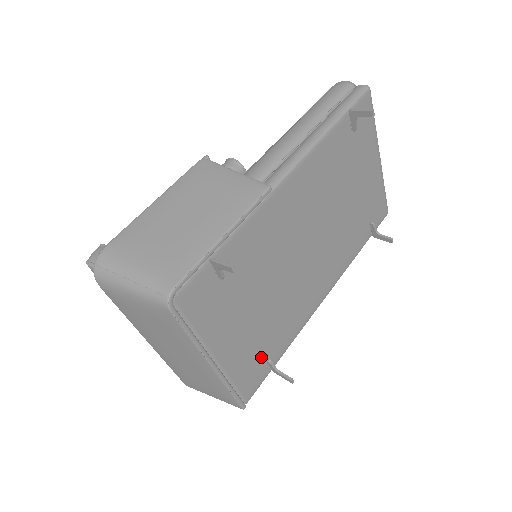
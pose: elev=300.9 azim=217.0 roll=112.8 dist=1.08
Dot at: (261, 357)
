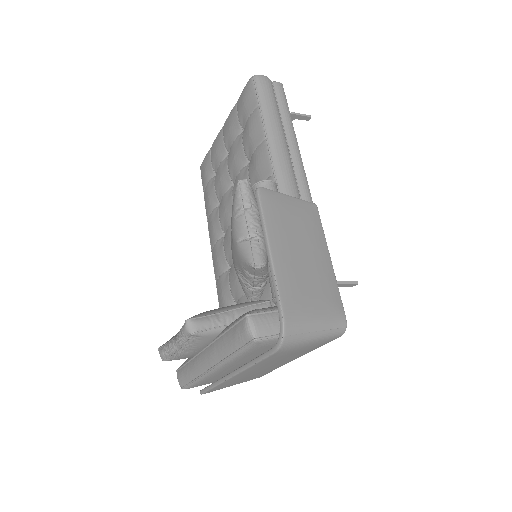
Dot at: occluded
